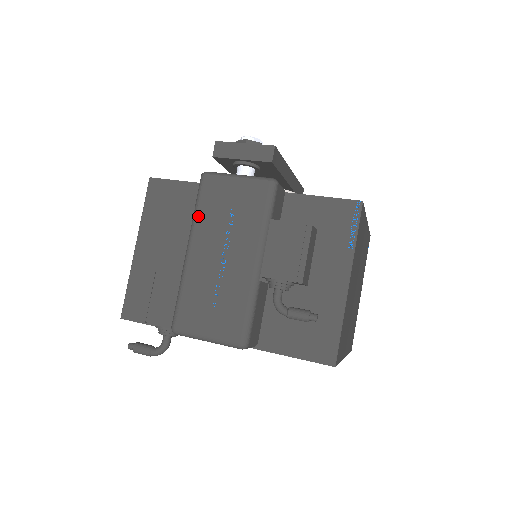
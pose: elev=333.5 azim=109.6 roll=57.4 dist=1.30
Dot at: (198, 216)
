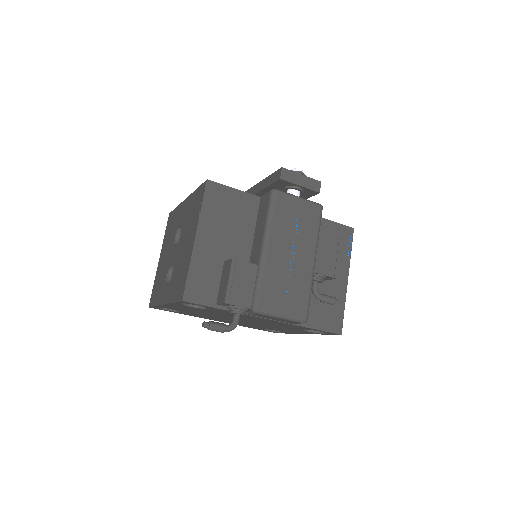
Dot at: (273, 222)
